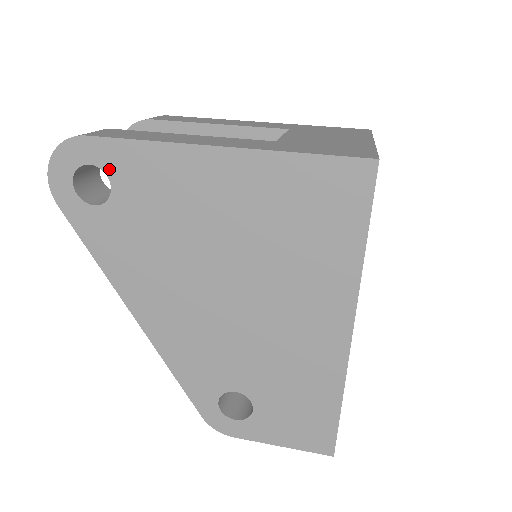
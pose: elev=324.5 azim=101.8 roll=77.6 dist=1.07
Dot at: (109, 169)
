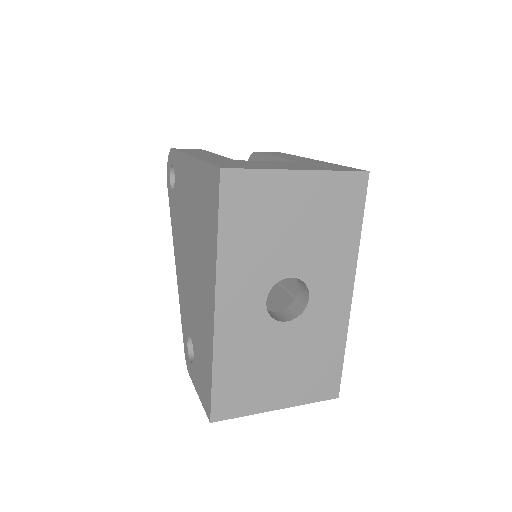
Dot at: (175, 168)
